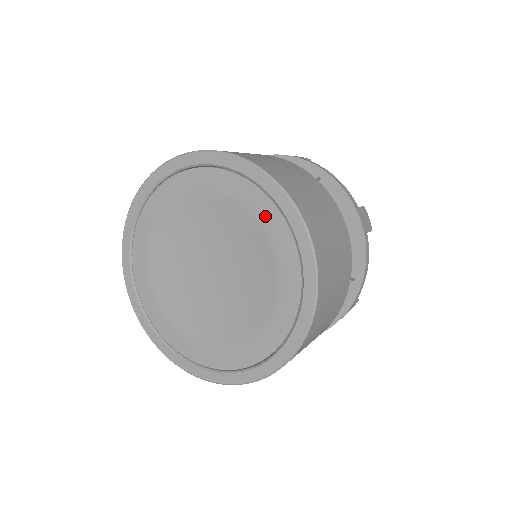
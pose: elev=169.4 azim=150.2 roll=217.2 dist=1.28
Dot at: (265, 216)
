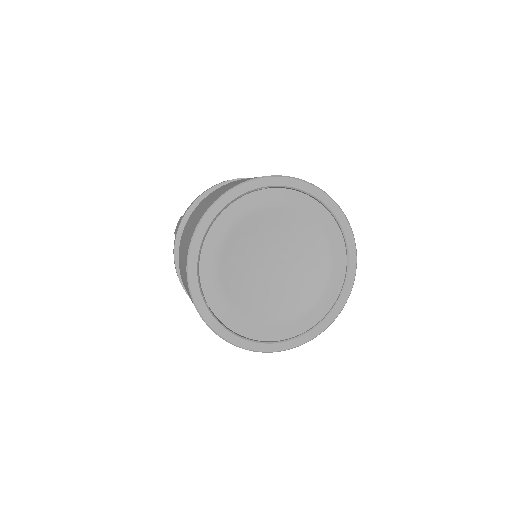
Dot at: (337, 265)
